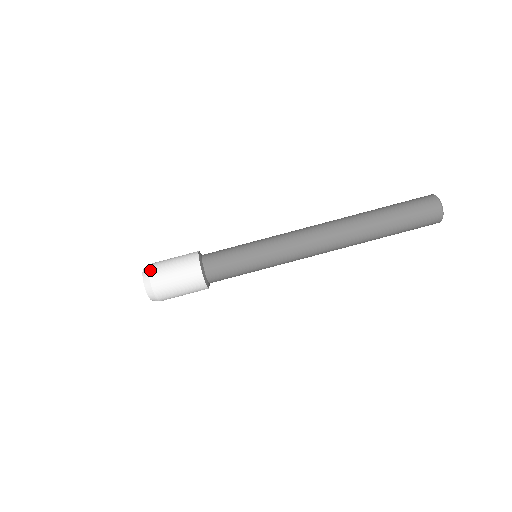
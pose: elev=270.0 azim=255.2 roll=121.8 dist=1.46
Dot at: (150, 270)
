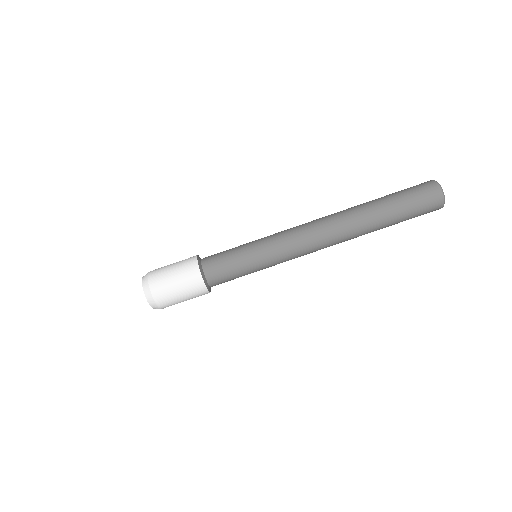
Dot at: (150, 271)
